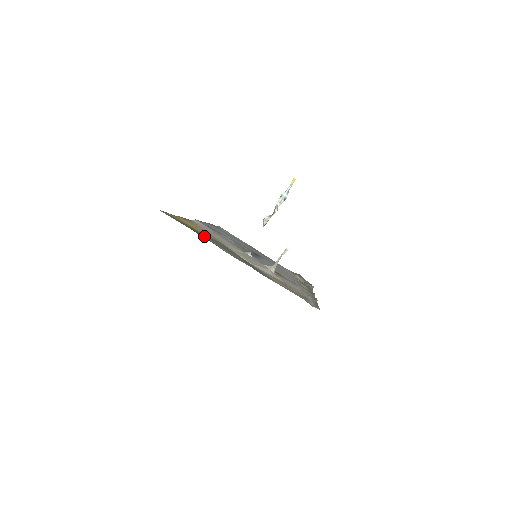
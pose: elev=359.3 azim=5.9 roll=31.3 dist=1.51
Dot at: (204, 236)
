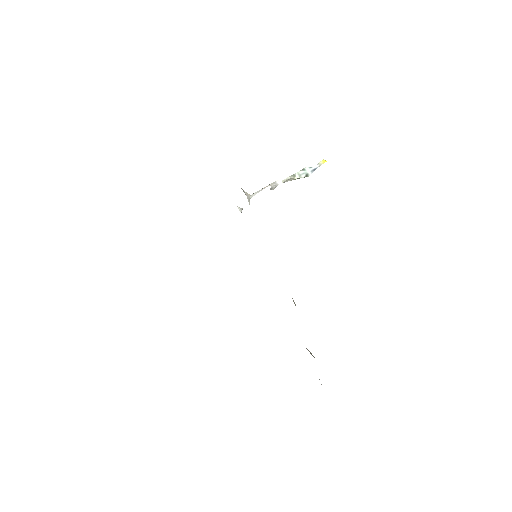
Dot at: occluded
